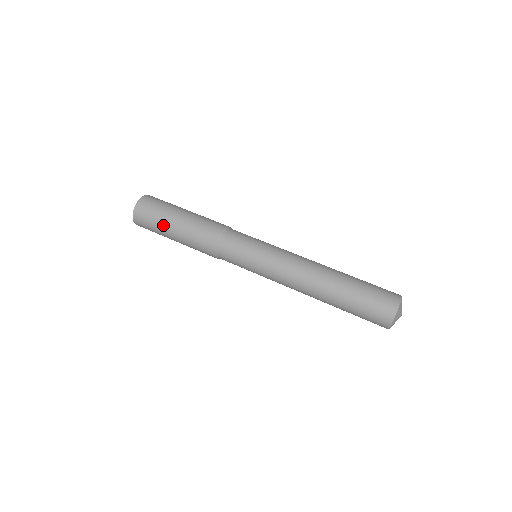
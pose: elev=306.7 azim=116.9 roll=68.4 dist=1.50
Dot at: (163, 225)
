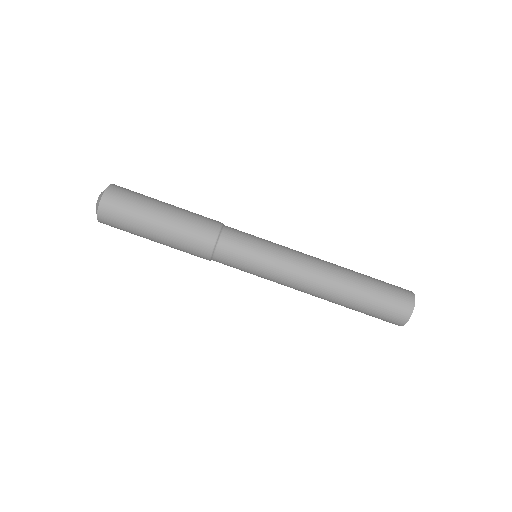
Dot at: (140, 230)
